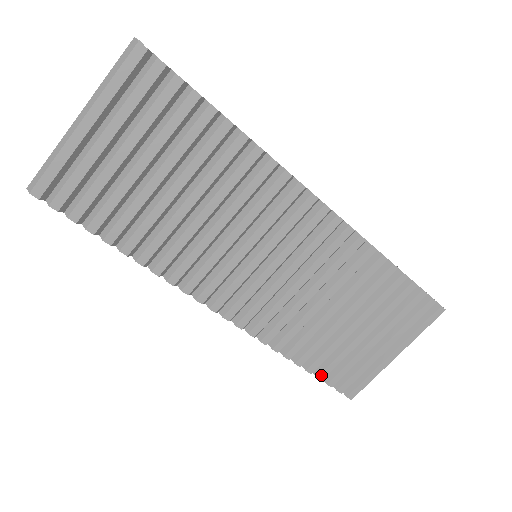
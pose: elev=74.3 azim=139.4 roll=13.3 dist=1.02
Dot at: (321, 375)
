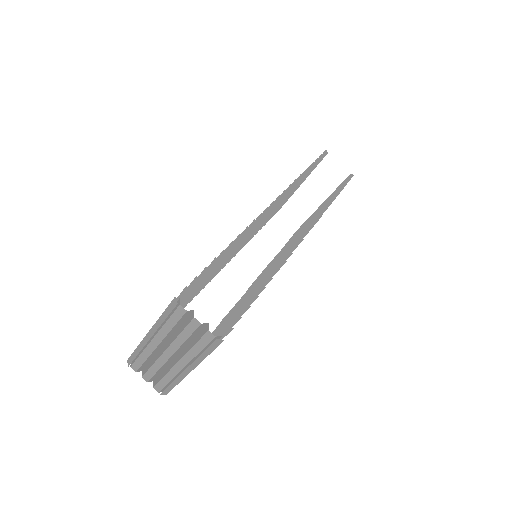
Dot at: occluded
